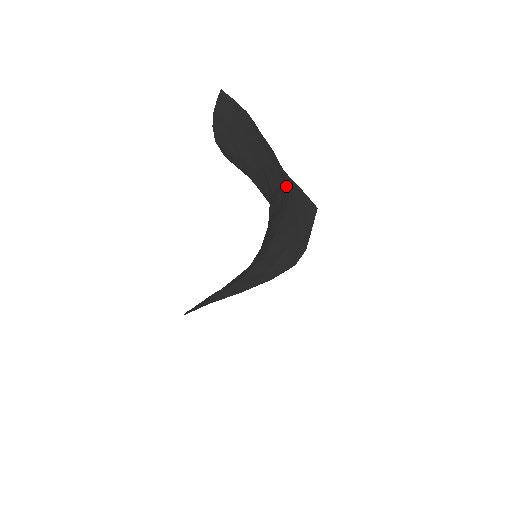
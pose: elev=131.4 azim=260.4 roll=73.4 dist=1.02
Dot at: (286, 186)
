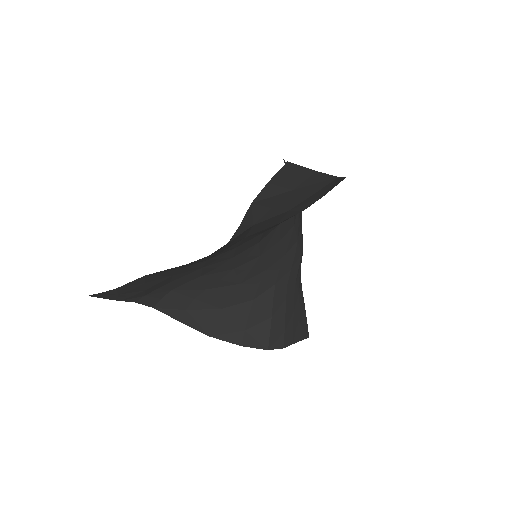
Dot at: (298, 274)
